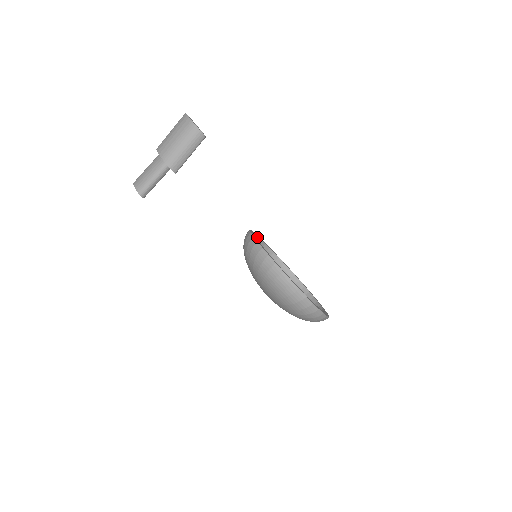
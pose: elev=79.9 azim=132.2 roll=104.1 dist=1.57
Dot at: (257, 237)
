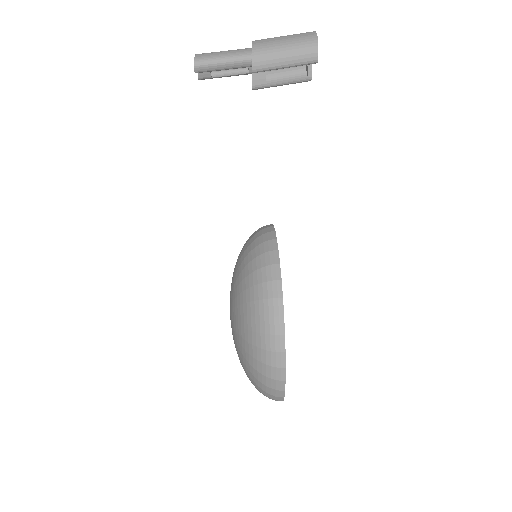
Dot at: occluded
